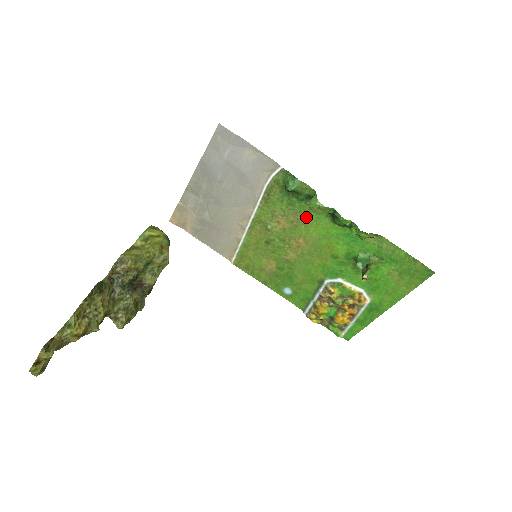
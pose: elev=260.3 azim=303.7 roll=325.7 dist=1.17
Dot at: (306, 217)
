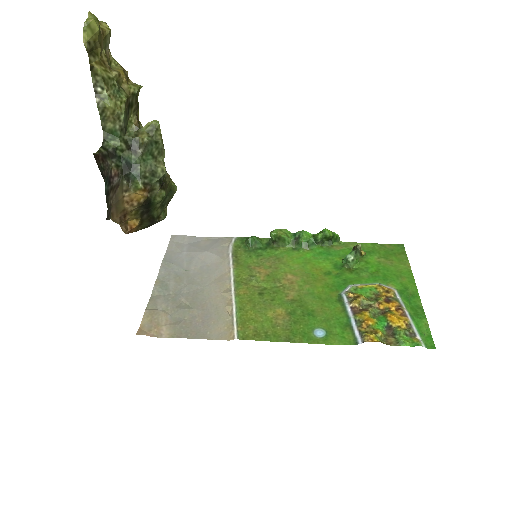
Dot at: (278, 258)
